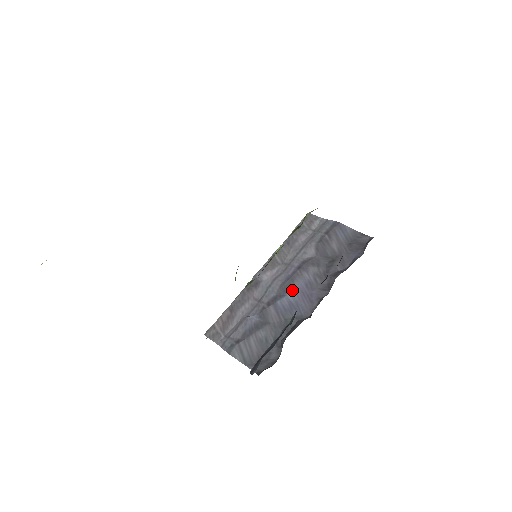
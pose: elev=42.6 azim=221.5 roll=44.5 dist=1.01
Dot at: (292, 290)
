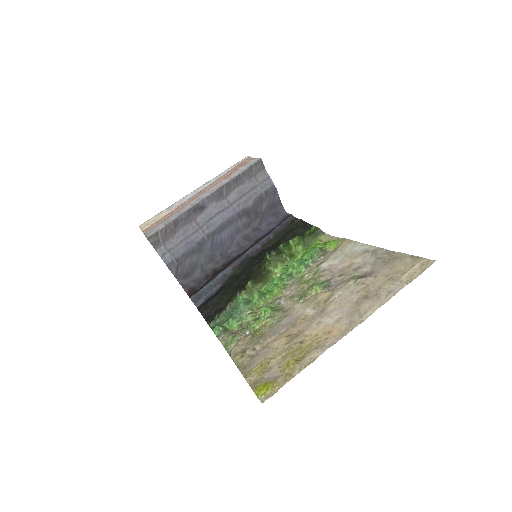
Dot at: (227, 231)
